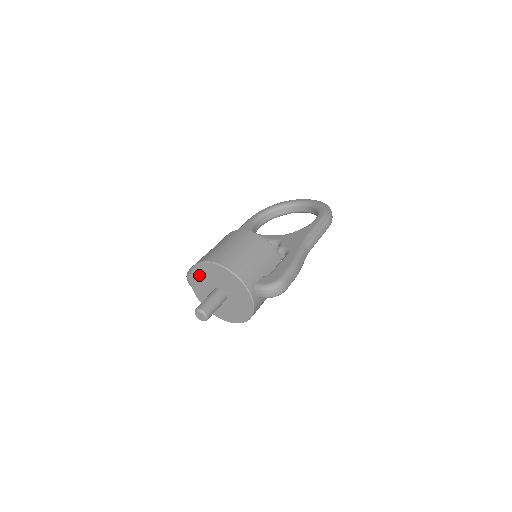
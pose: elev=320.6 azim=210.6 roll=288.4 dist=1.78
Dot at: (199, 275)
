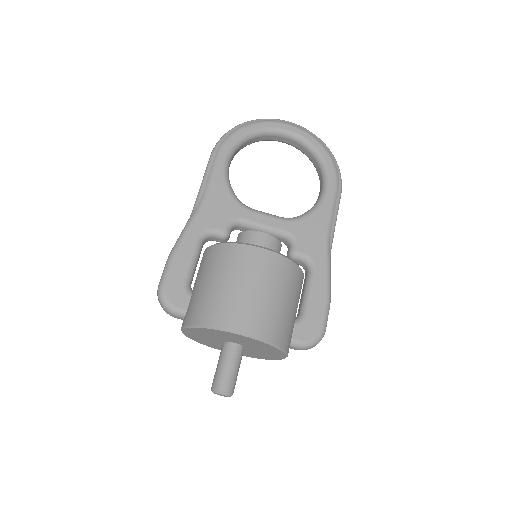
Dot at: (209, 332)
